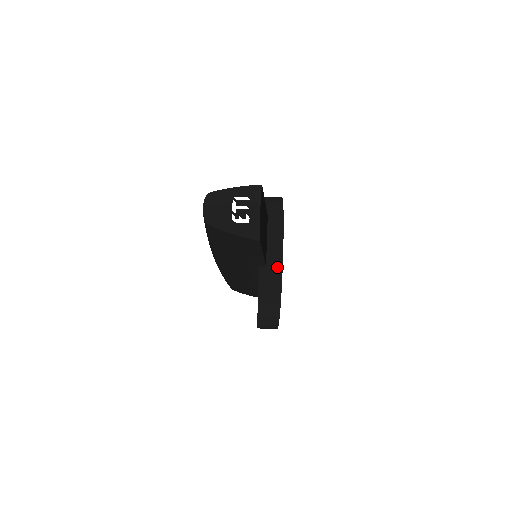
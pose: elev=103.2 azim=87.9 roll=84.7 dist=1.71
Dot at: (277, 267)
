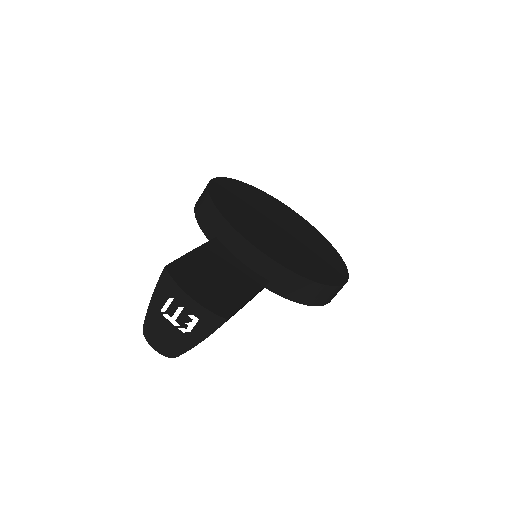
Dot at: (277, 271)
